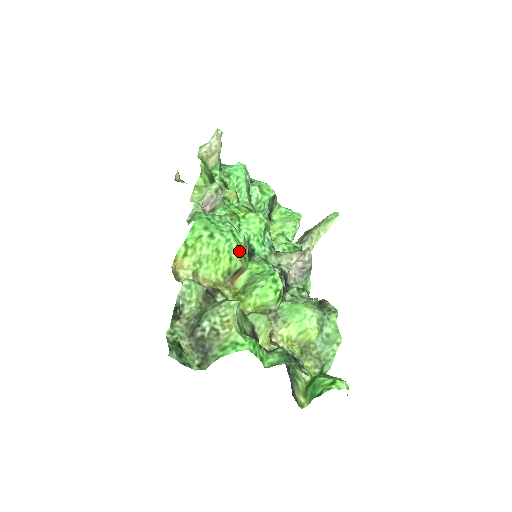
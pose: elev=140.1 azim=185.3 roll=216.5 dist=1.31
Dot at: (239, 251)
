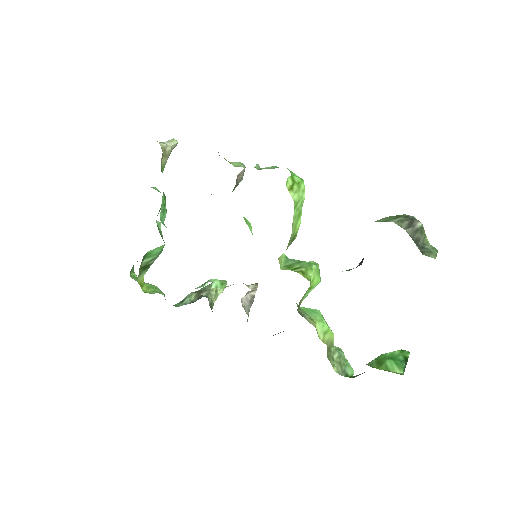
Dot at: occluded
